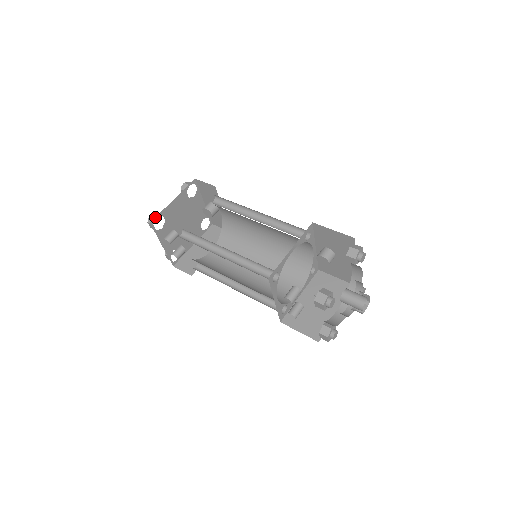
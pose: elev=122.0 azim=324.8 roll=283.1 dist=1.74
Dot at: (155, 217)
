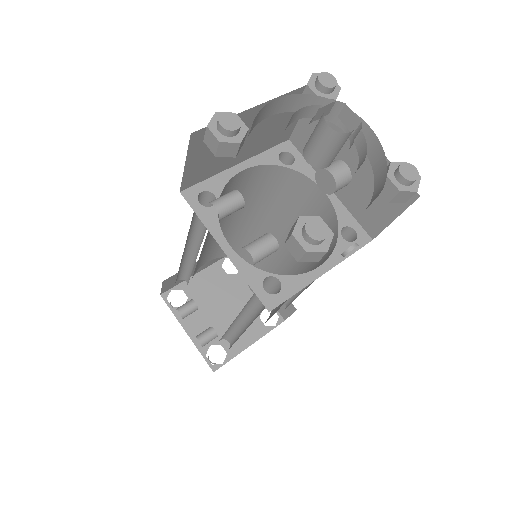
Dot at: (169, 289)
